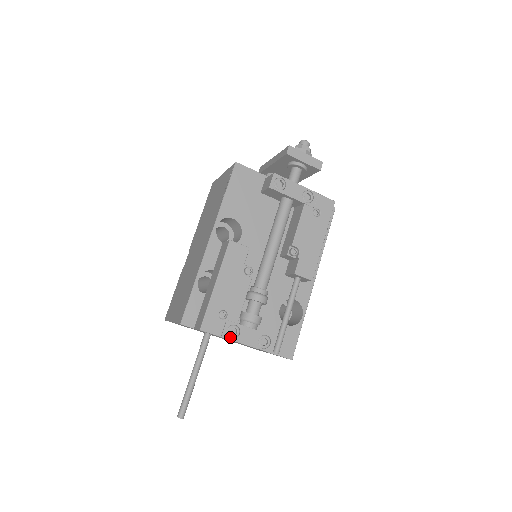
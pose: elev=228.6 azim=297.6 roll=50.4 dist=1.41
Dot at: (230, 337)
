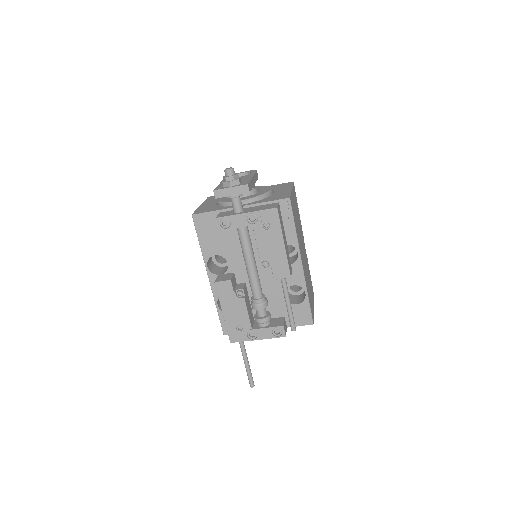
Dot at: (252, 339)
